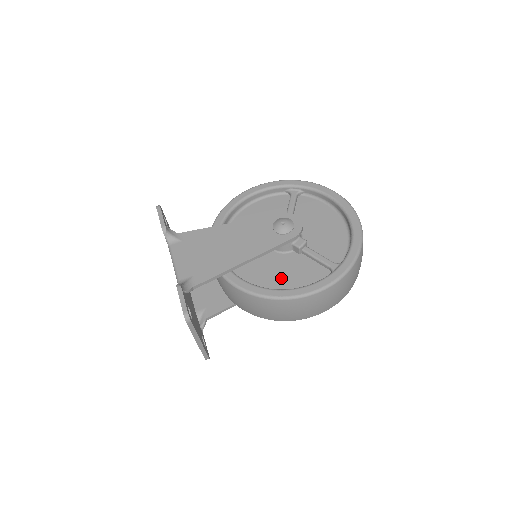
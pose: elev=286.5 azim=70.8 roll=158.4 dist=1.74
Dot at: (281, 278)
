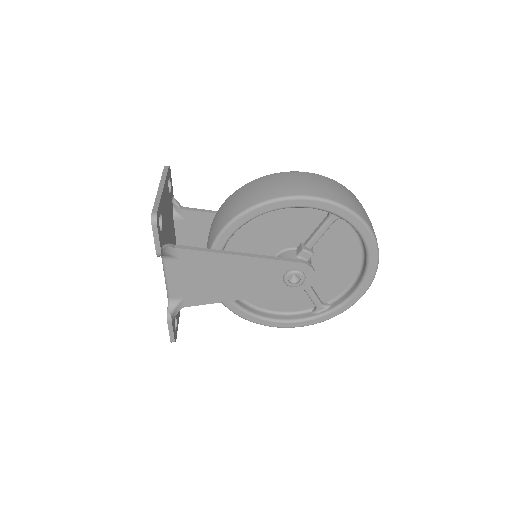
Dot at: occluded
